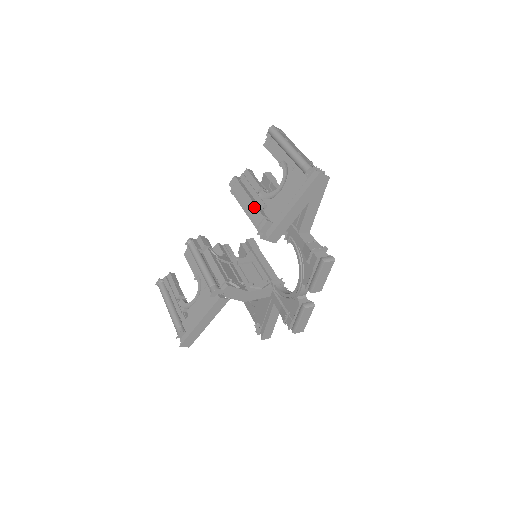
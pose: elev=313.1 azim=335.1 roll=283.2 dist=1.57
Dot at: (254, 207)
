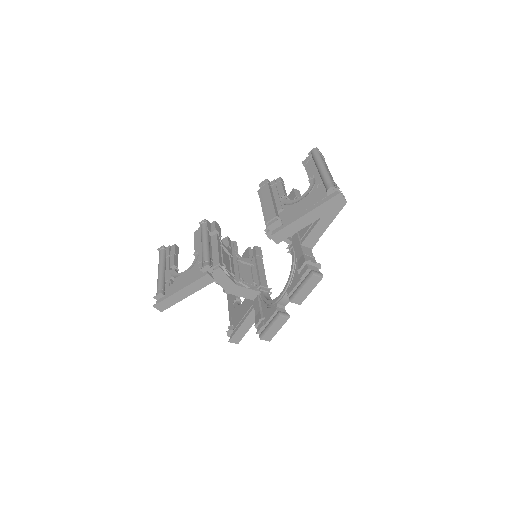
Dot at: (272, 207)
